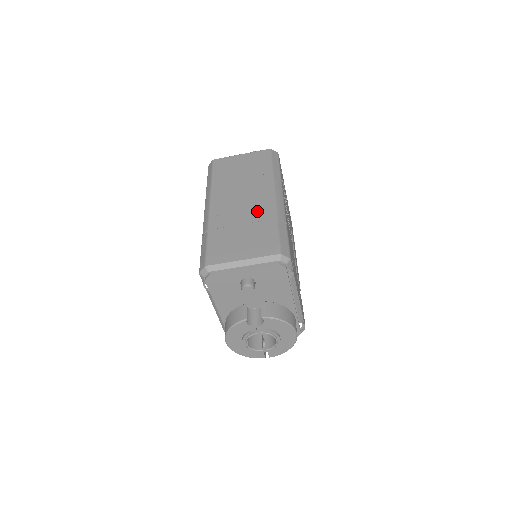
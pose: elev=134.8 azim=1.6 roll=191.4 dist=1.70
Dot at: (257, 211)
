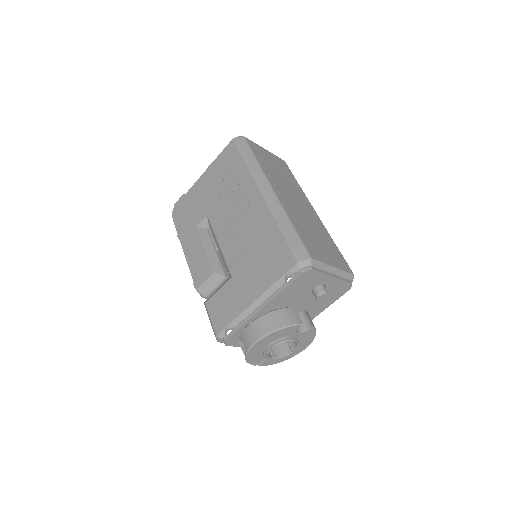
Dot at: (315, 221)
